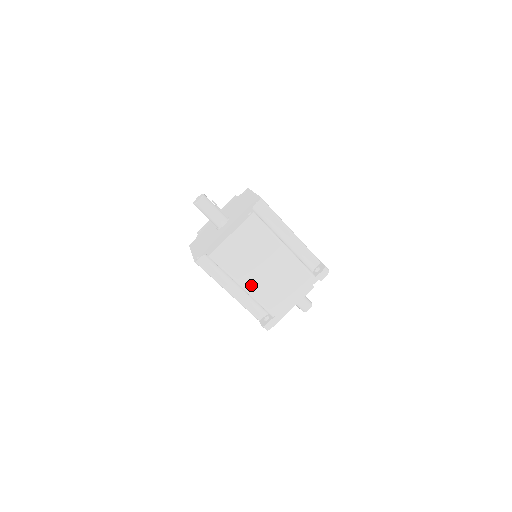
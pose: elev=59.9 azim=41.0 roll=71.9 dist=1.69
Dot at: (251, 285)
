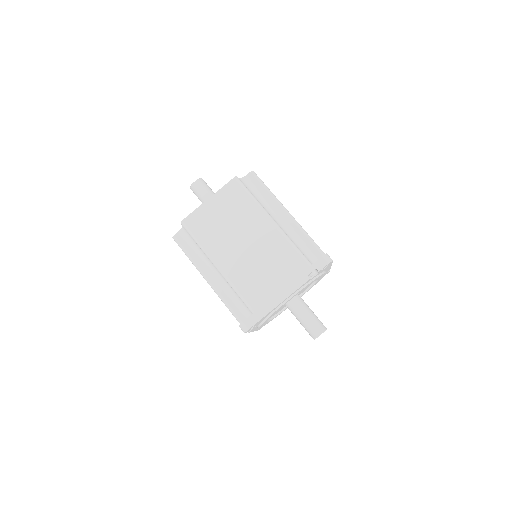
Dot at: (227, 264)
